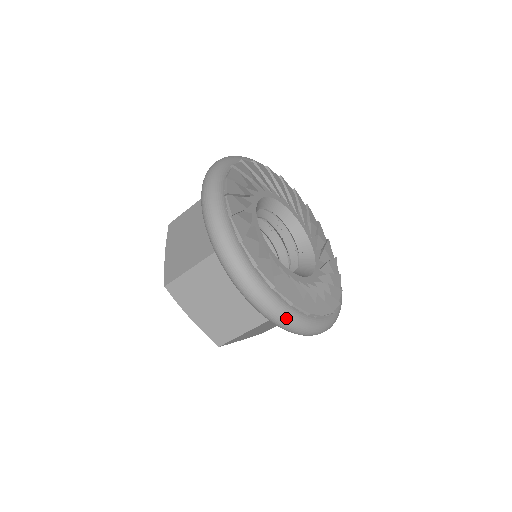
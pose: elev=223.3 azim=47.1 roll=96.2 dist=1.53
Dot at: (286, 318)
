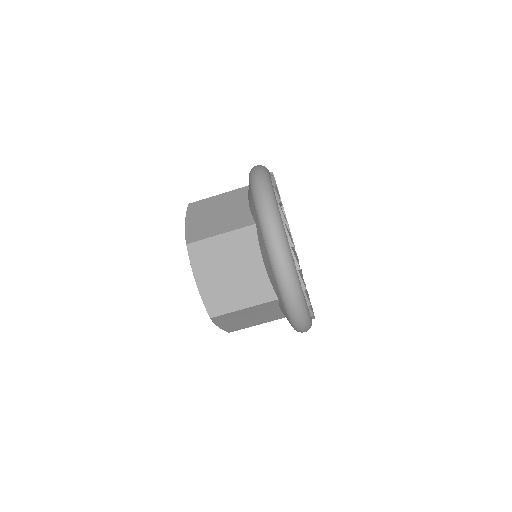
Dot at: (270, 200)
